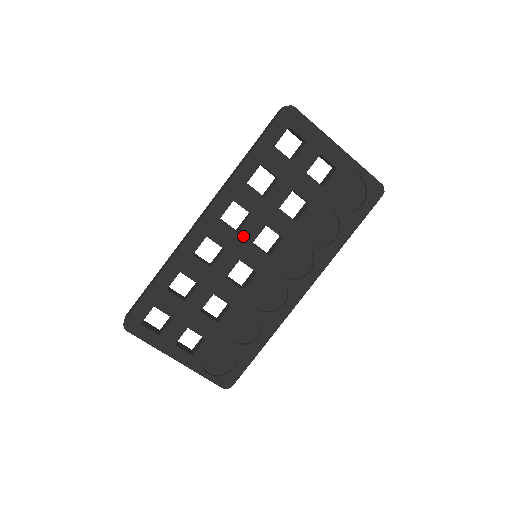
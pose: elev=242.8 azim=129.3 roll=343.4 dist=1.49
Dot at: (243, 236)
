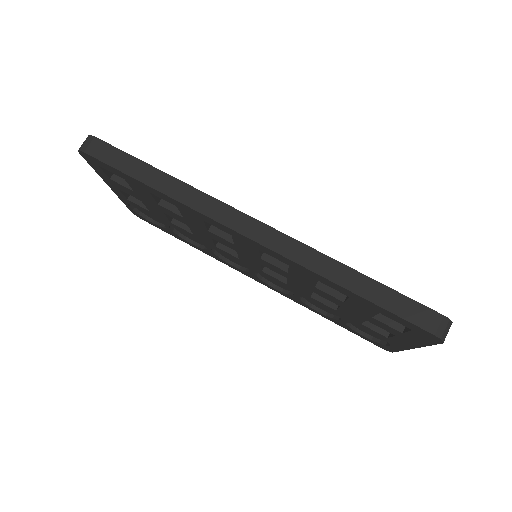
Dot at: (261, 260)
